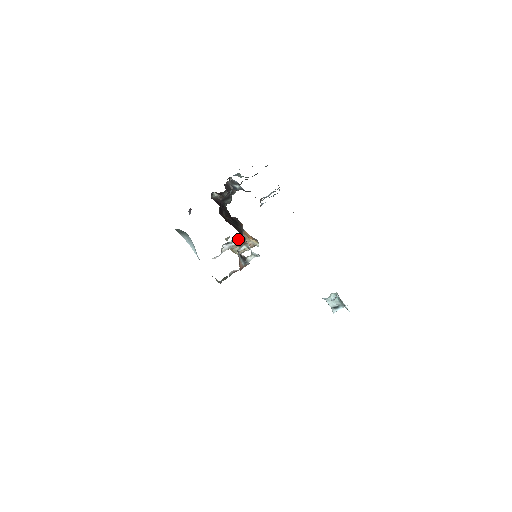
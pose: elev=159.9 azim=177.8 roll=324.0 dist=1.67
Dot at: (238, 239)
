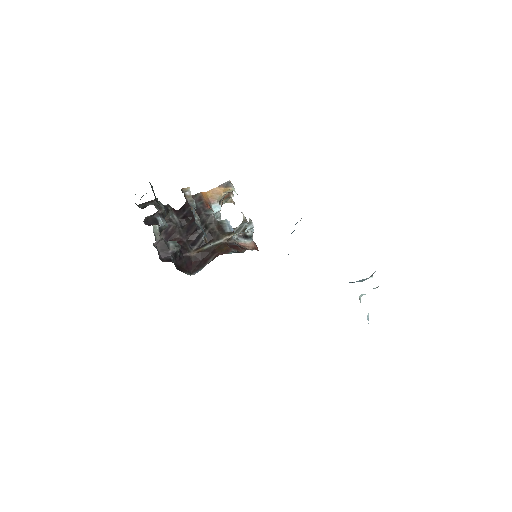
Dot at: (217, 213)
